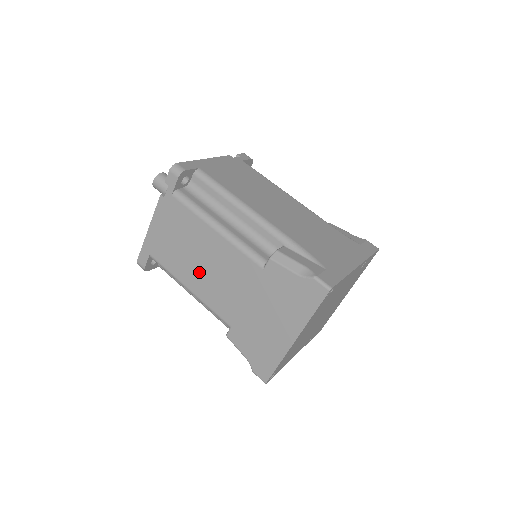
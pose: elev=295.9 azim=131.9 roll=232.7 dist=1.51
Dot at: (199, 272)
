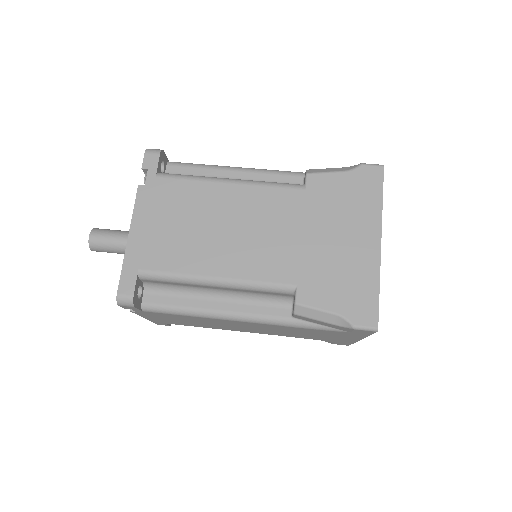
Dot at: (224, 244)
